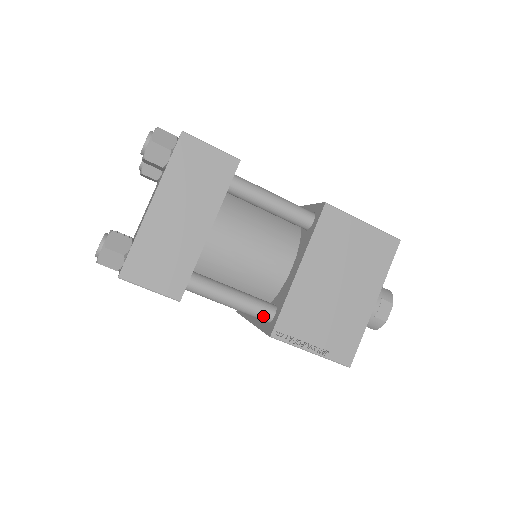
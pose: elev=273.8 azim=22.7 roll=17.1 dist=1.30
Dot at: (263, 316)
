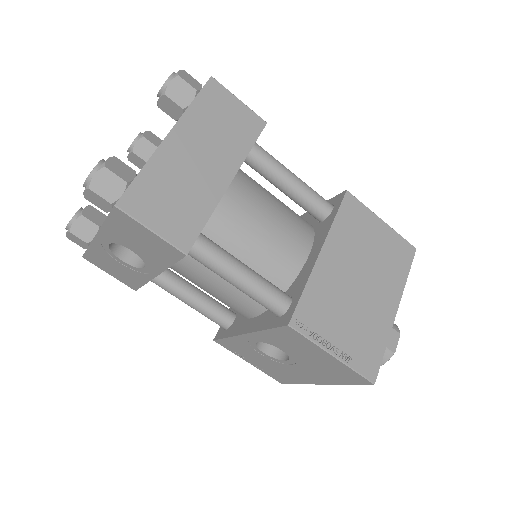
Dot at: (277, 303)
